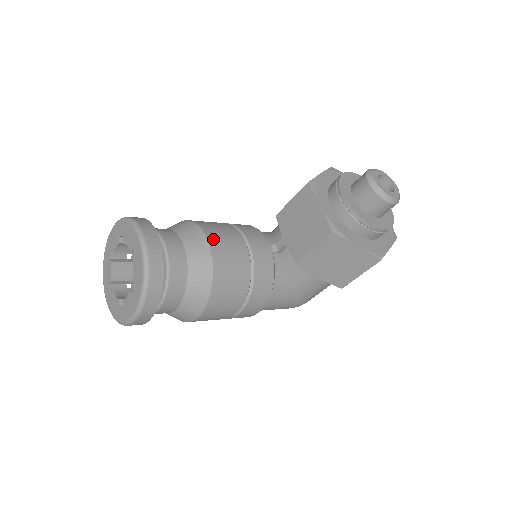
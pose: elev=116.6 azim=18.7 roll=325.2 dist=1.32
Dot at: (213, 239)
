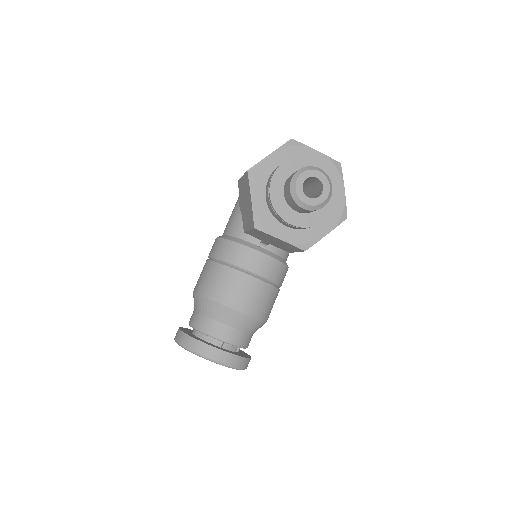
Dot at: (235, 304)
